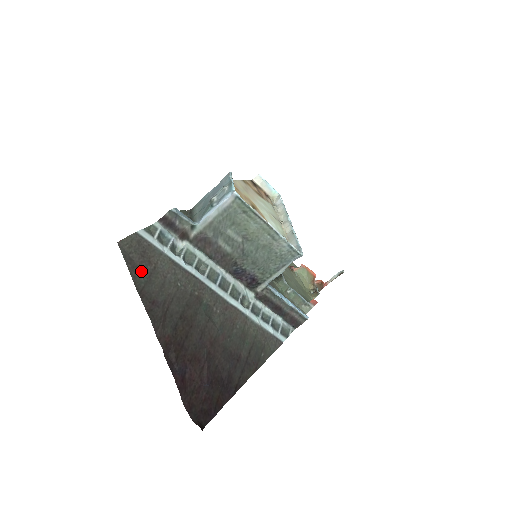
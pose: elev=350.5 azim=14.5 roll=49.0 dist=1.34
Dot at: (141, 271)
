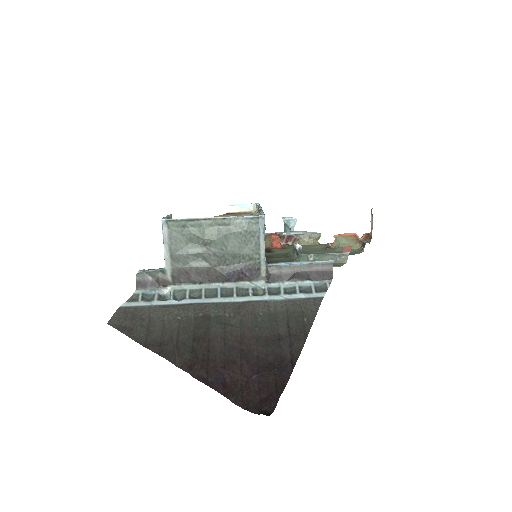
Dot at: (138, 330)
